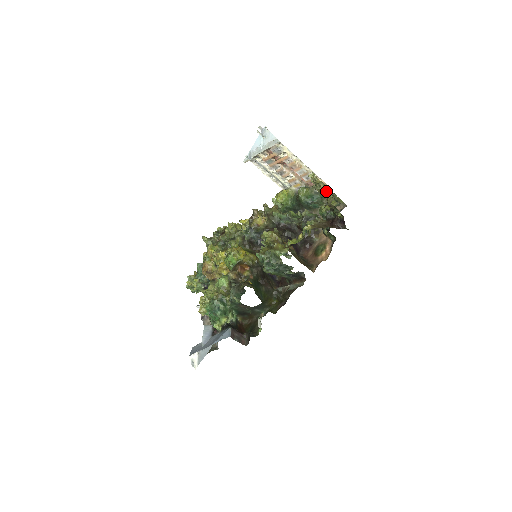
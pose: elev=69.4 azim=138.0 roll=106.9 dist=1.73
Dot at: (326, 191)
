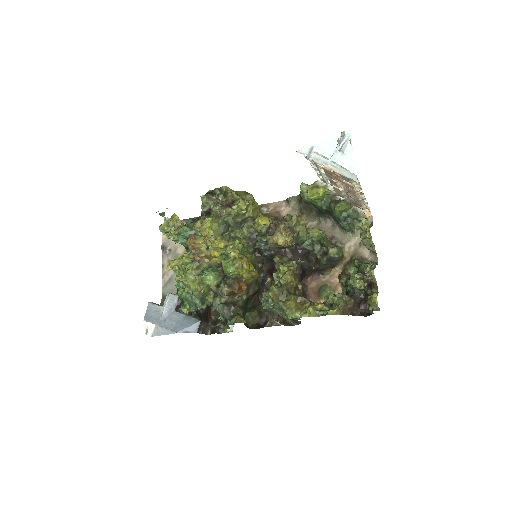
Dot at: (375, 293)
